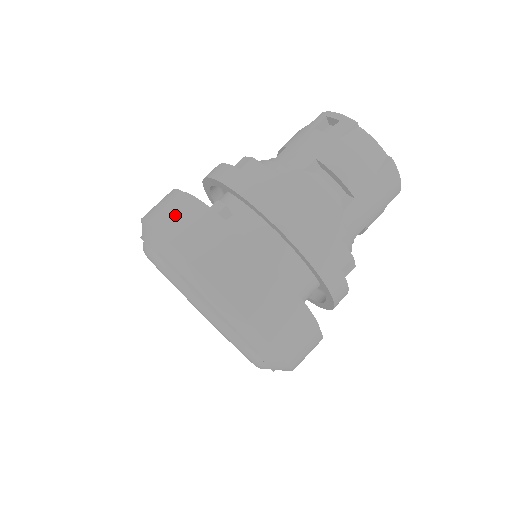
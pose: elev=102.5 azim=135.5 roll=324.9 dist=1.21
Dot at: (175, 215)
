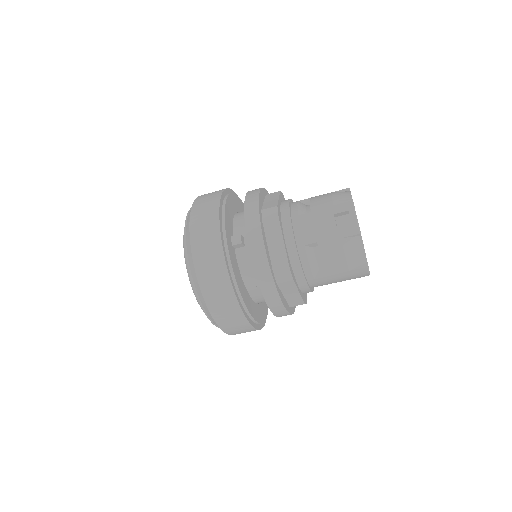
Dot at: (205, 240)
